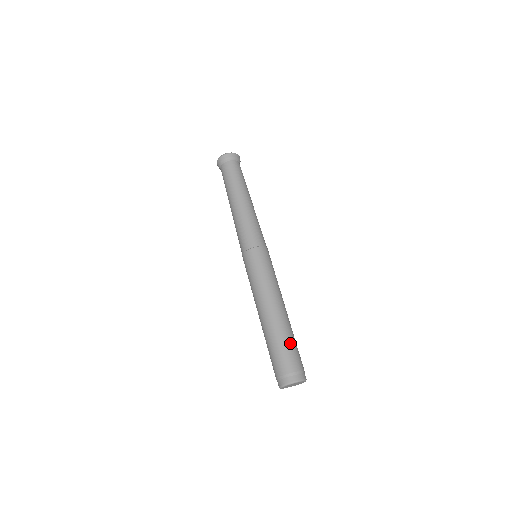
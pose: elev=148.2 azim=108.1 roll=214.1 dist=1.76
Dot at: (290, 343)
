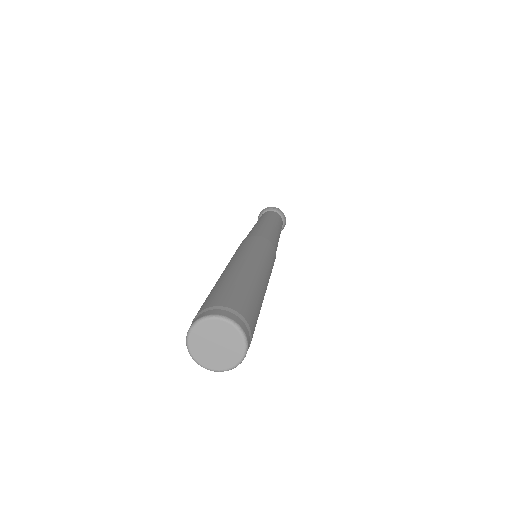
Dot at: (240, 287)
